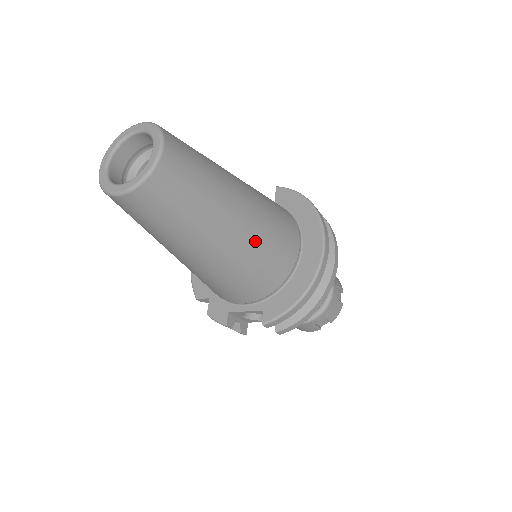
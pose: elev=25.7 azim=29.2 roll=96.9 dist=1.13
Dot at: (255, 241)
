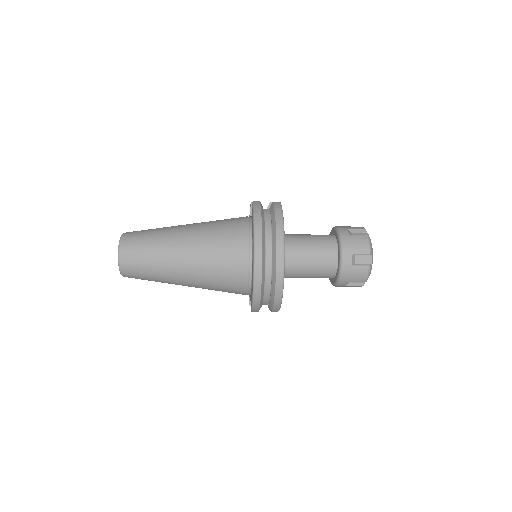
Dot at: (203, 274)
